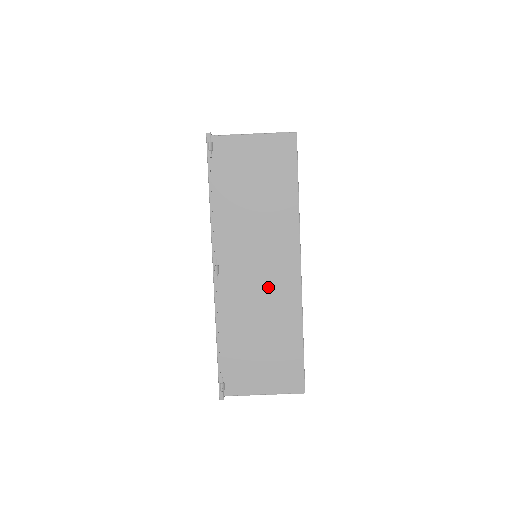
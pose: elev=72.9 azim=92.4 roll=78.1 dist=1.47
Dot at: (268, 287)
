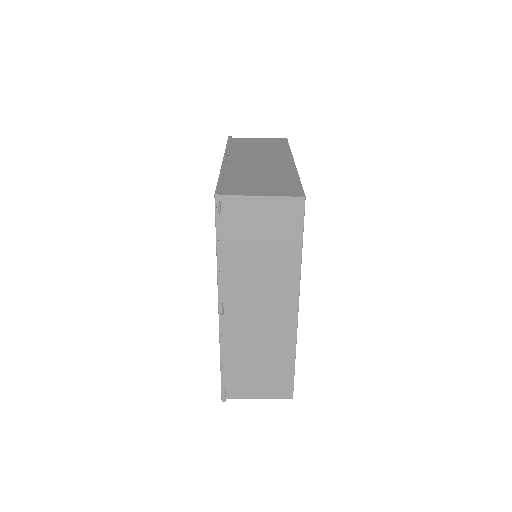
Dot at: (267, 325)
